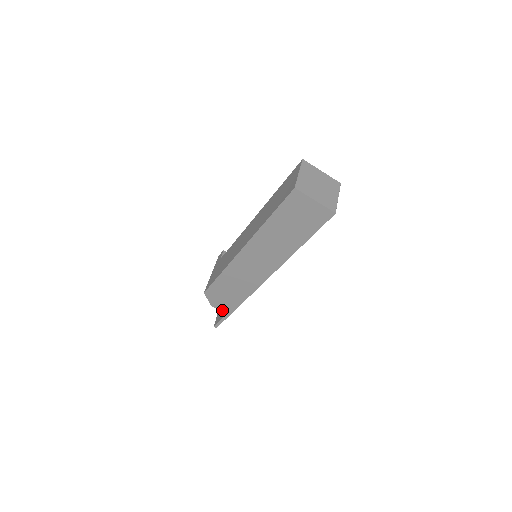
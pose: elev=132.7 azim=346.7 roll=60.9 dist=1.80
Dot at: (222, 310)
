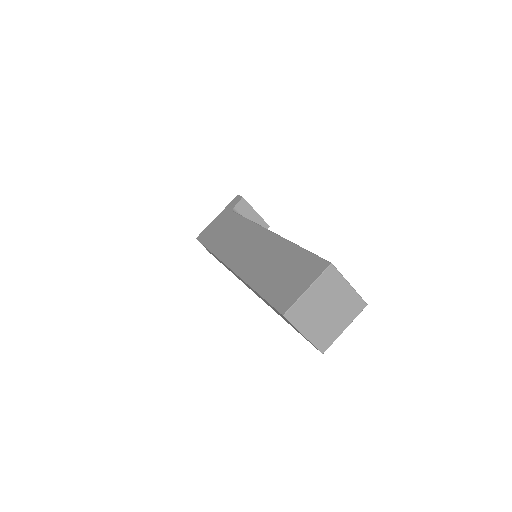
Dot at: occluded
